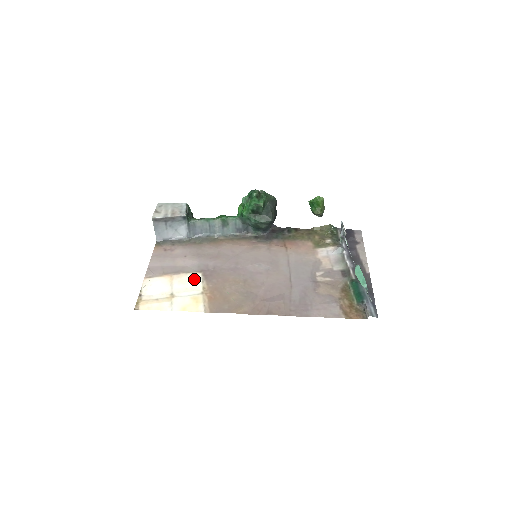
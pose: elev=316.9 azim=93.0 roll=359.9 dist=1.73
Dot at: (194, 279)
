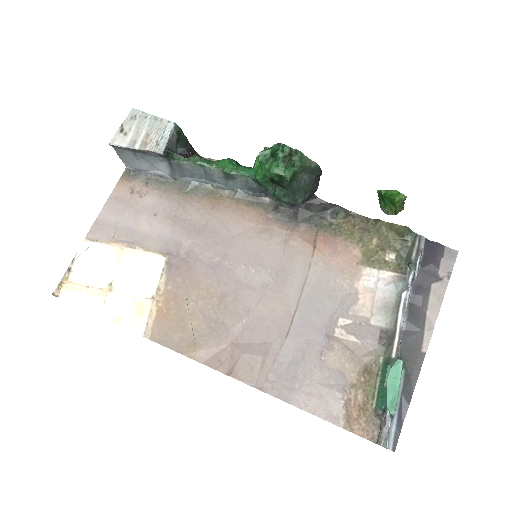
Dot at: (151, 266)
